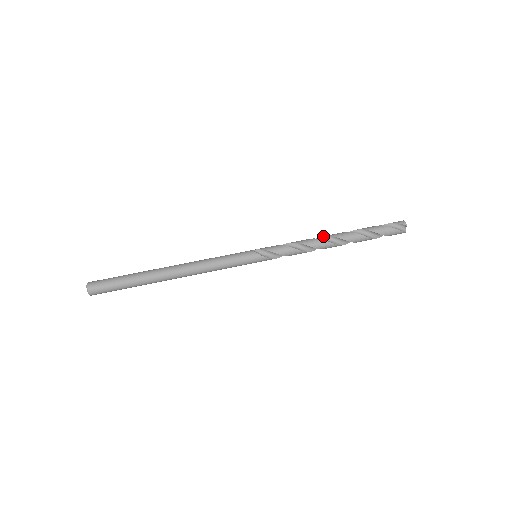
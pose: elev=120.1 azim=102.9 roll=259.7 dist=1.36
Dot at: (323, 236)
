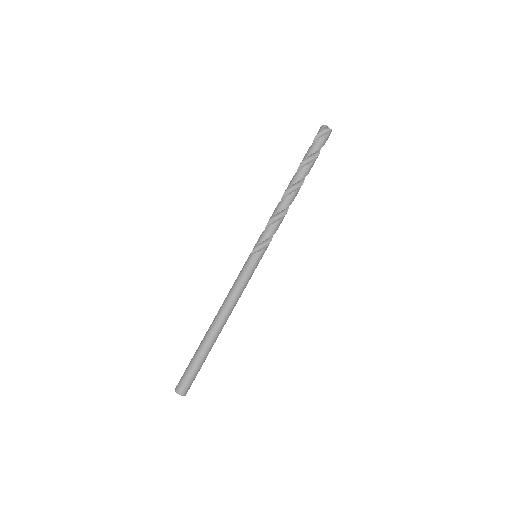
Dot at: (283, 195)
